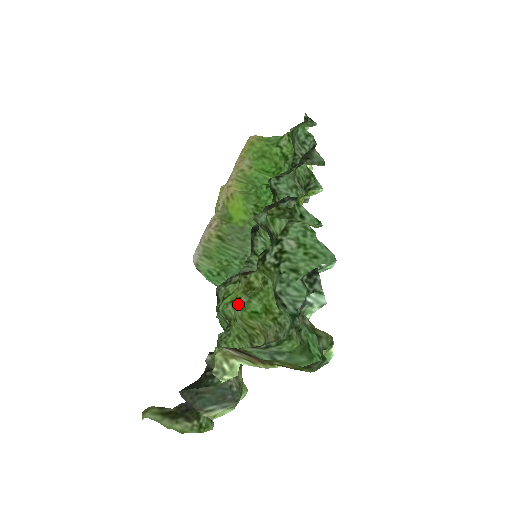
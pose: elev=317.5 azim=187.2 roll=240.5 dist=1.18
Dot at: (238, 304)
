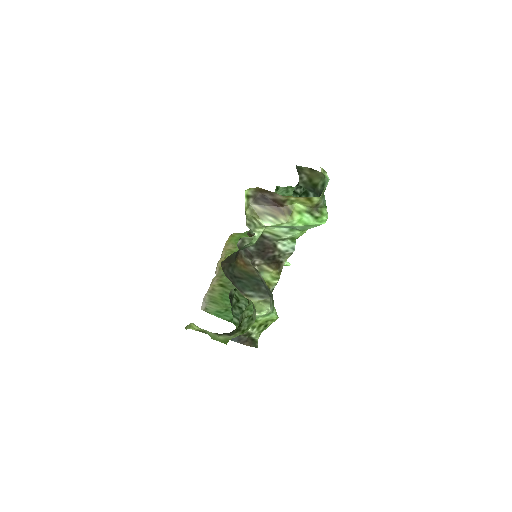
Dot at: occluded
